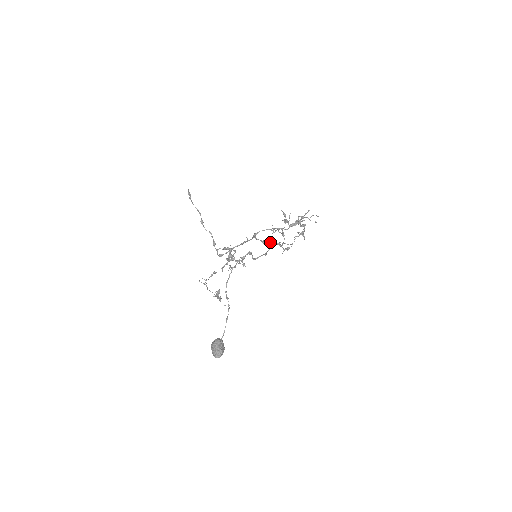
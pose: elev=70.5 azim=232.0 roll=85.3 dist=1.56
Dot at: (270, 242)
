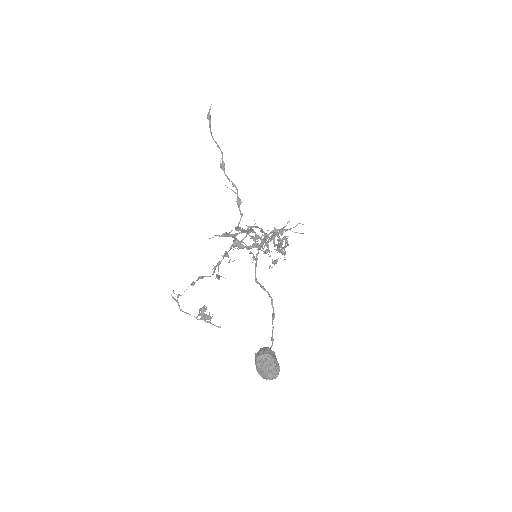
Dot at: (262, 246)
